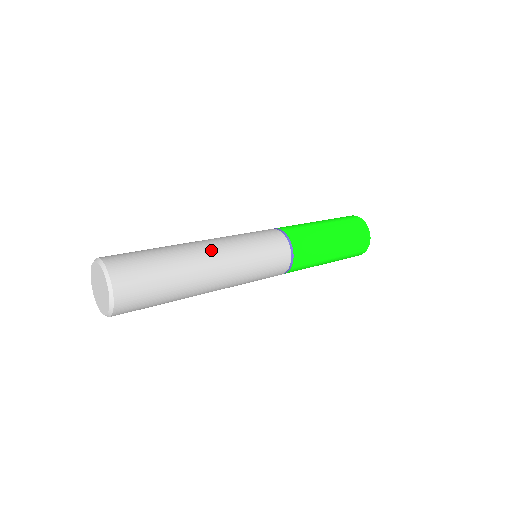
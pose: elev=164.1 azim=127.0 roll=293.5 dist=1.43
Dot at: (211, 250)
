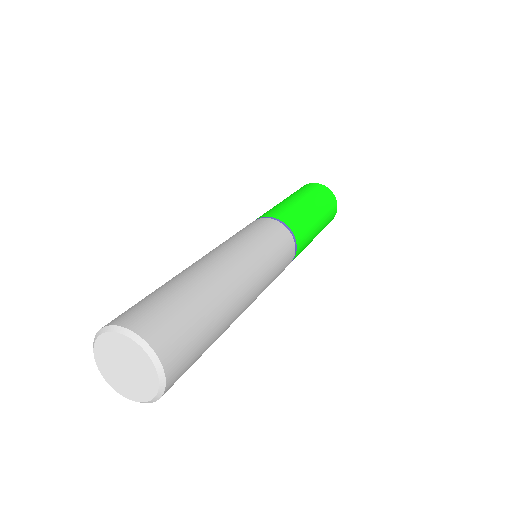
Dot at: (248, 291)
